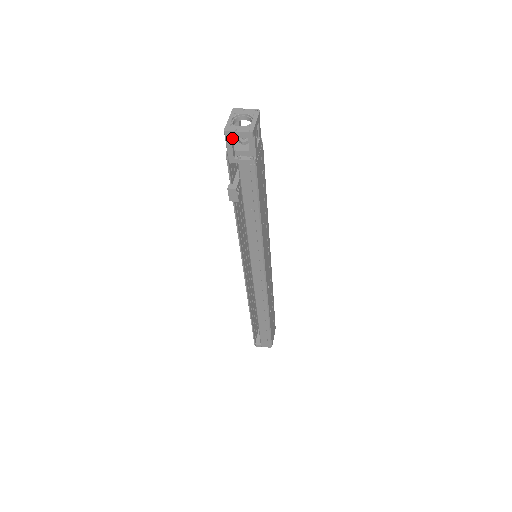
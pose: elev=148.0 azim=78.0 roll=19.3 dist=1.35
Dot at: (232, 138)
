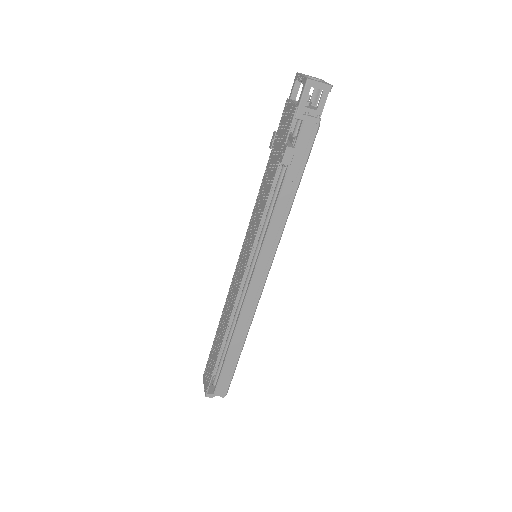
Dot at: (308, 91)
